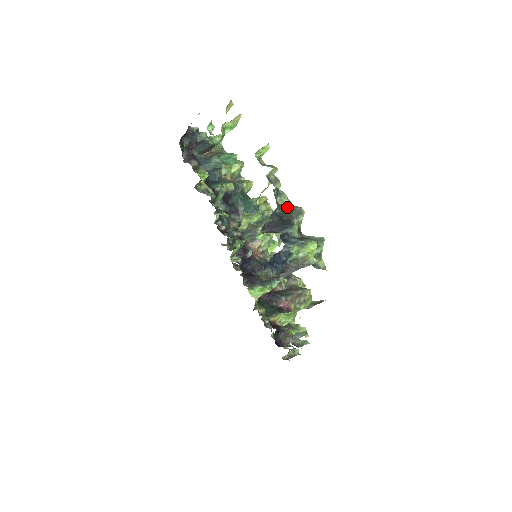
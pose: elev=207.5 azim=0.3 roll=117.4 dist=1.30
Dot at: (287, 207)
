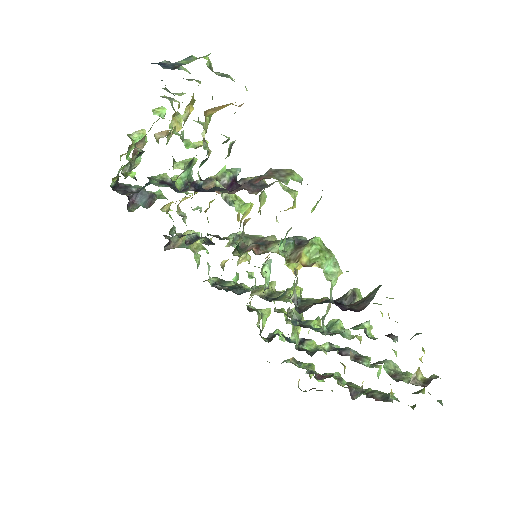
Dot at: occluded
